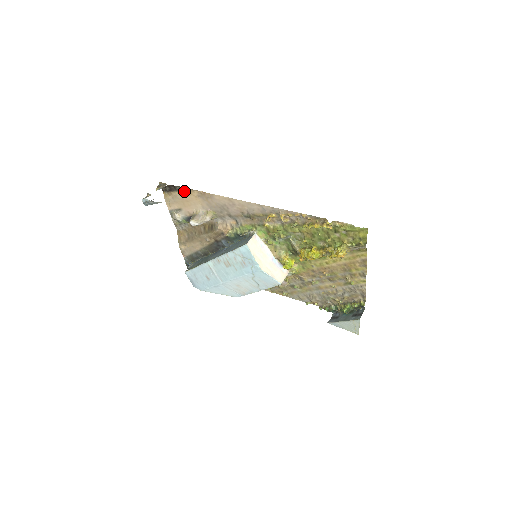
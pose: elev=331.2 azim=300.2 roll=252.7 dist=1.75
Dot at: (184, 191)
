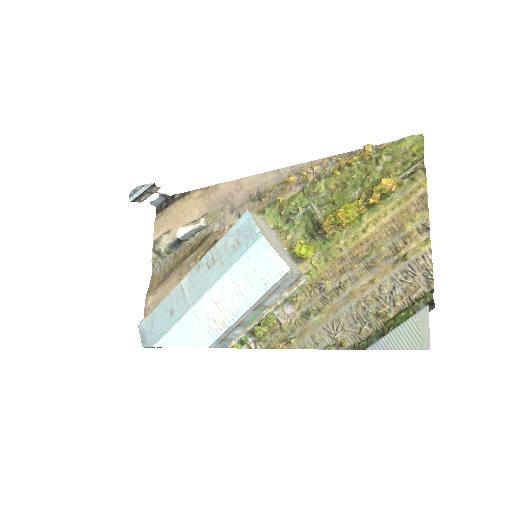
Dot at: (183, 198)
